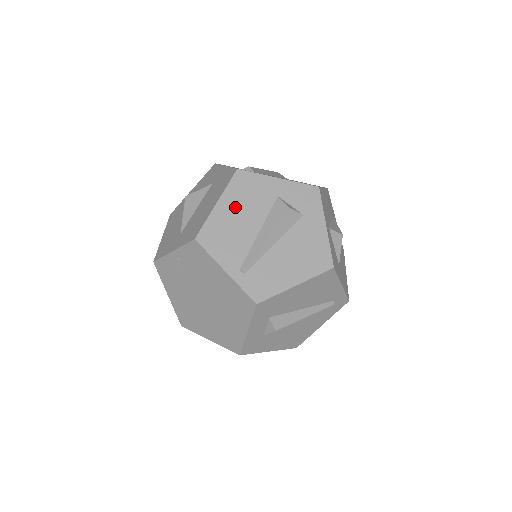
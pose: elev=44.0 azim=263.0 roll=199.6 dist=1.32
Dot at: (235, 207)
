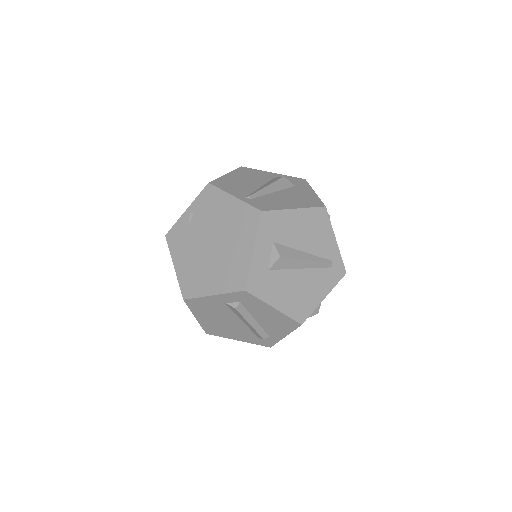
Dot at: (241, 177)
